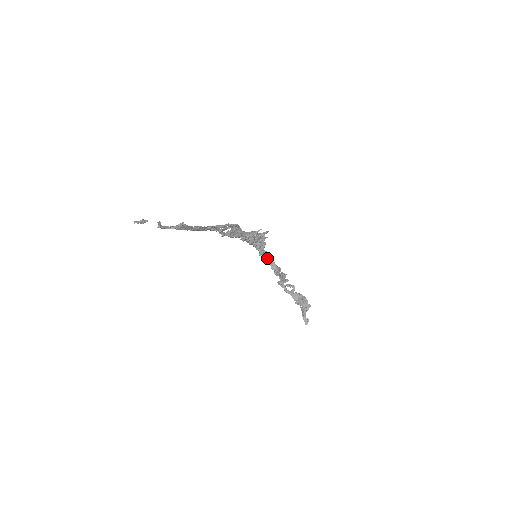
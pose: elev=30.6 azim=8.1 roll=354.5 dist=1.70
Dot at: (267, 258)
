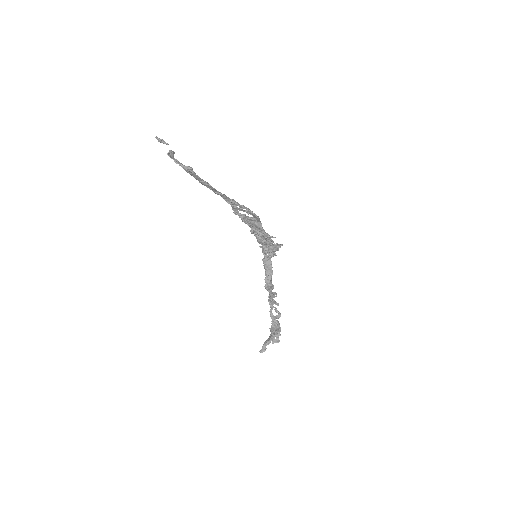
Dot at: (267, 267)
